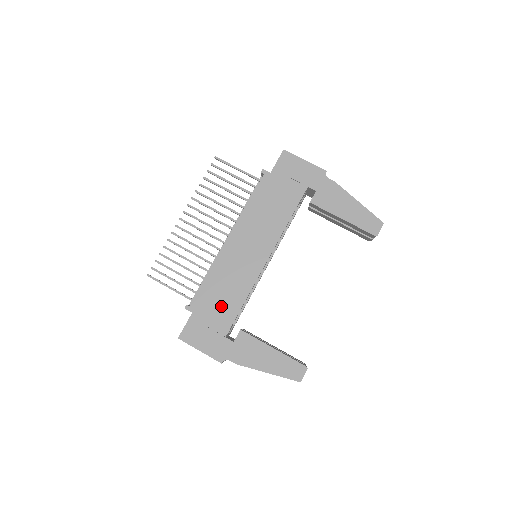
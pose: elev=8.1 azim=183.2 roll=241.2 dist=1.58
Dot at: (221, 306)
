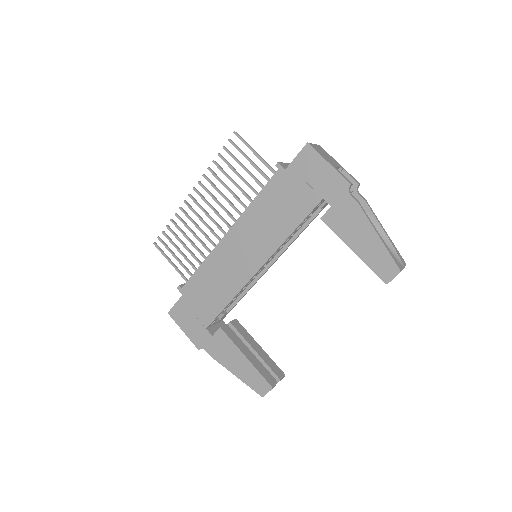
Dot at: (208, 299)
